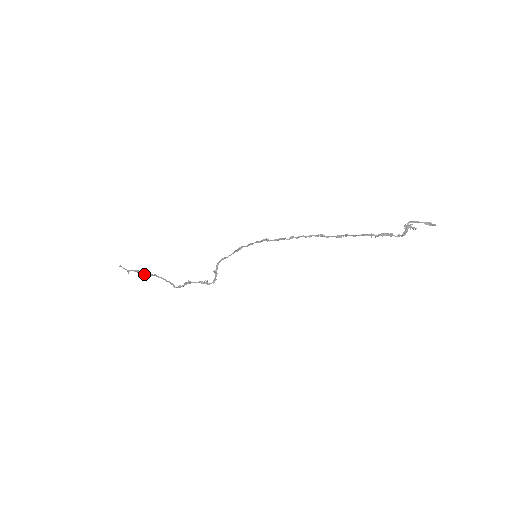
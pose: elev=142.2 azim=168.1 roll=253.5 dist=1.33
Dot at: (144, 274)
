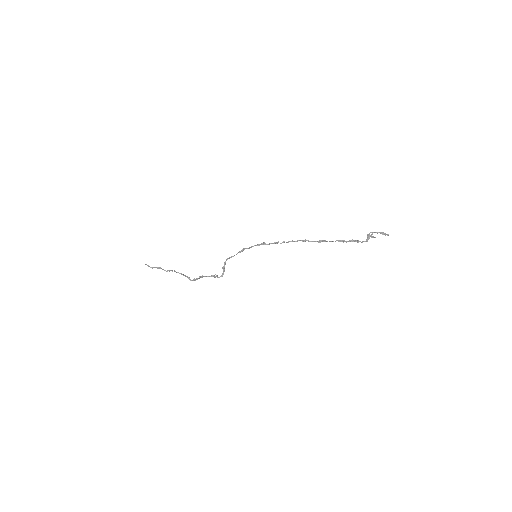
Dot at: (165, 270)
